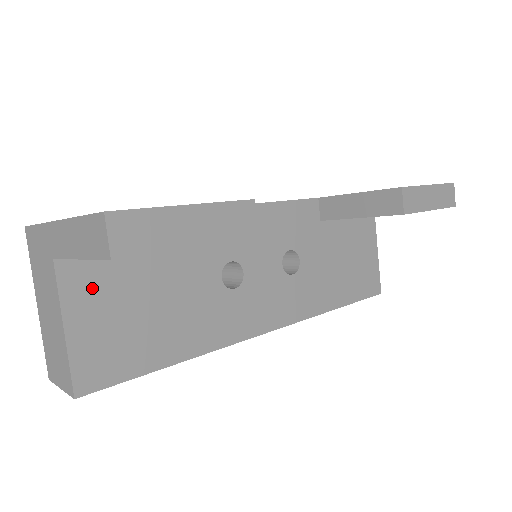
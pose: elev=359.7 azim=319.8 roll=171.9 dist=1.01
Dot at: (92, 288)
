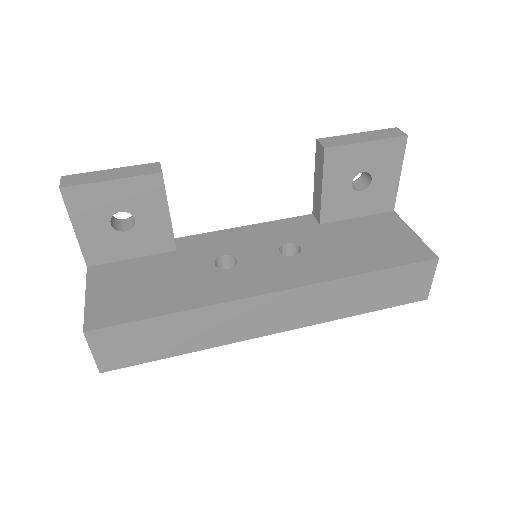
Dot at: (108, 277)
